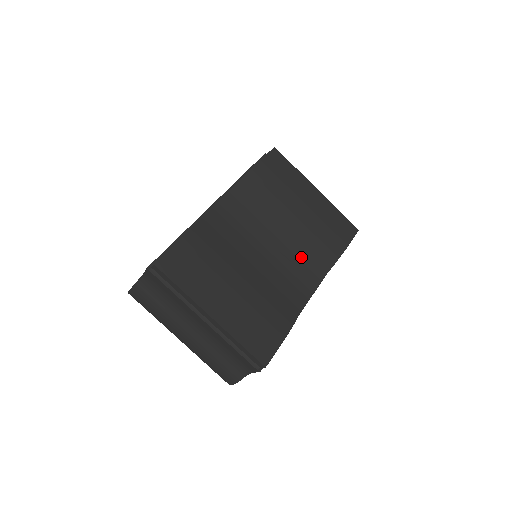
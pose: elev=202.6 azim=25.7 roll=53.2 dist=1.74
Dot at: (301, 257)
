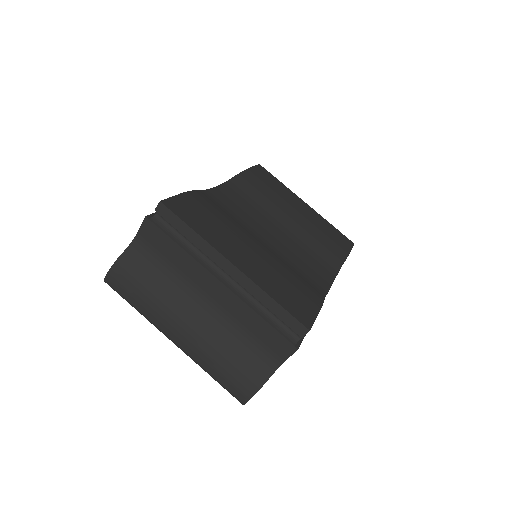
Dot at: (308, 251)
